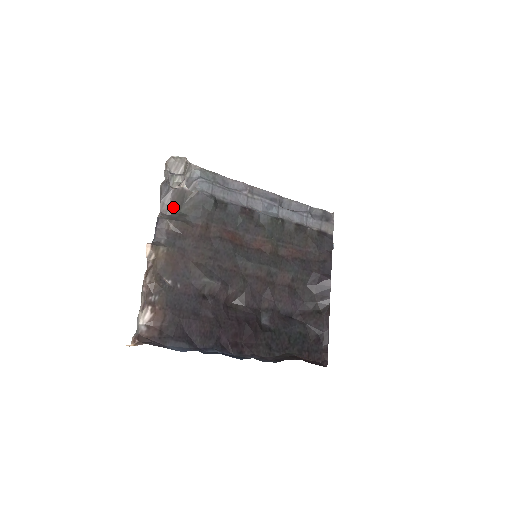
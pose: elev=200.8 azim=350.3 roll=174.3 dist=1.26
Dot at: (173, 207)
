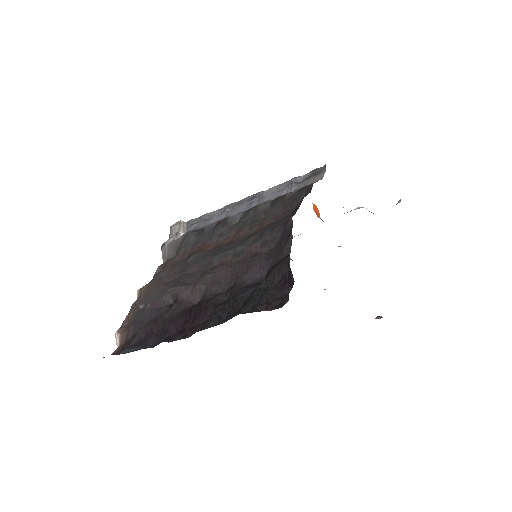
Dot at: (169, 257)
